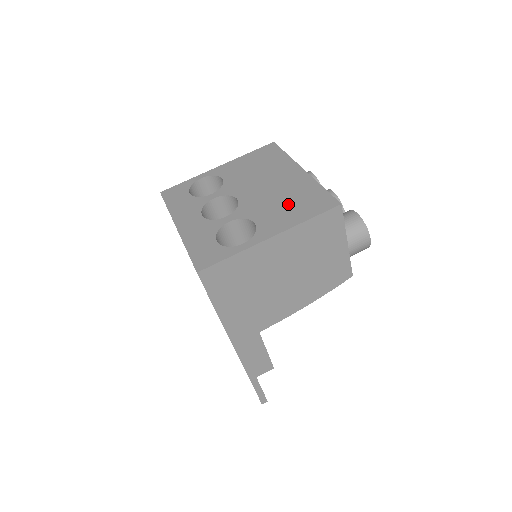
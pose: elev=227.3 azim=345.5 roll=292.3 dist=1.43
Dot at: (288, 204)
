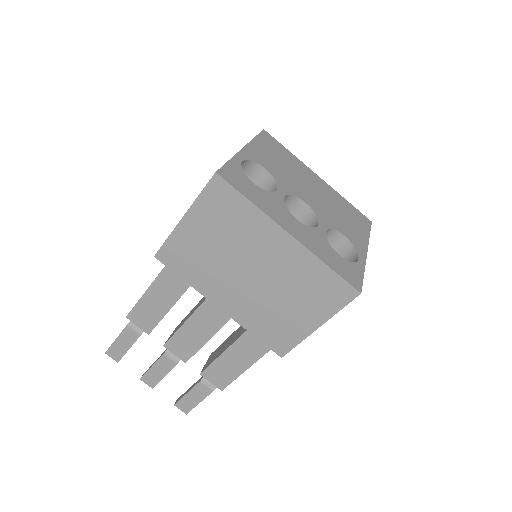
Dot at: (345, 216)
